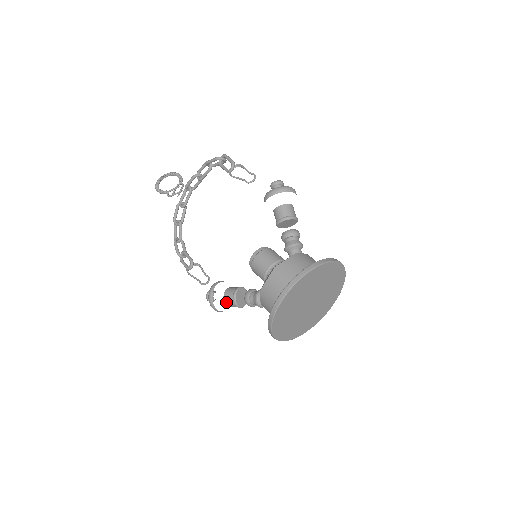
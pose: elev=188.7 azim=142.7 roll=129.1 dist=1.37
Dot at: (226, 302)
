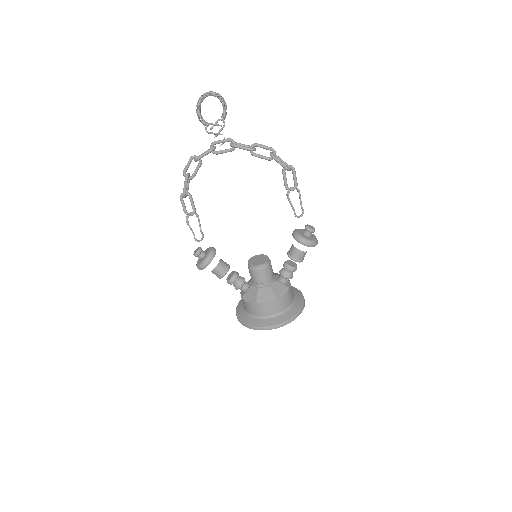
Dot at: (213, 272)
